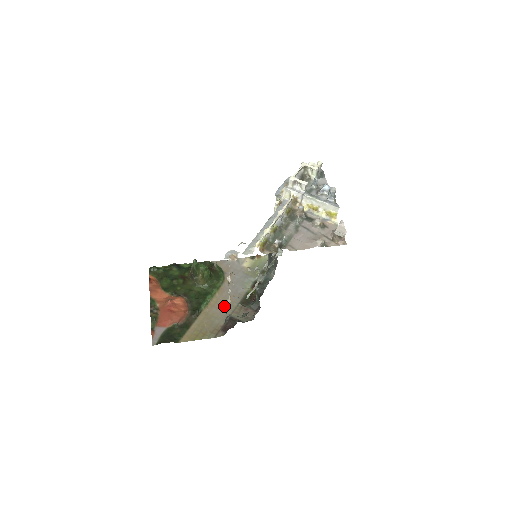
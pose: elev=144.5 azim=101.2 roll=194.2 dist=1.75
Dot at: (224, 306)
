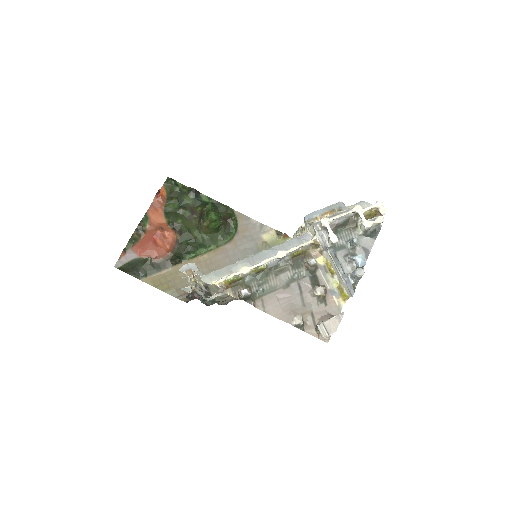
Dot at: (209, 270)
